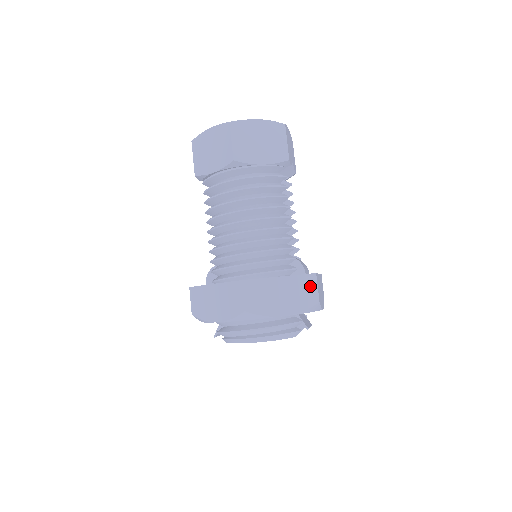
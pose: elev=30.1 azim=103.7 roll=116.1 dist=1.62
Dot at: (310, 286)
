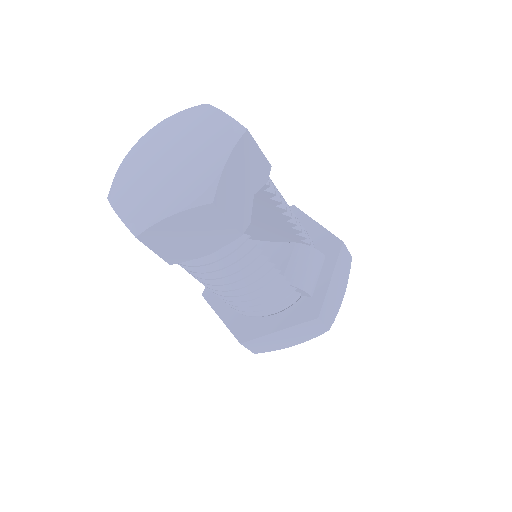
Dot at: (314, 326)
